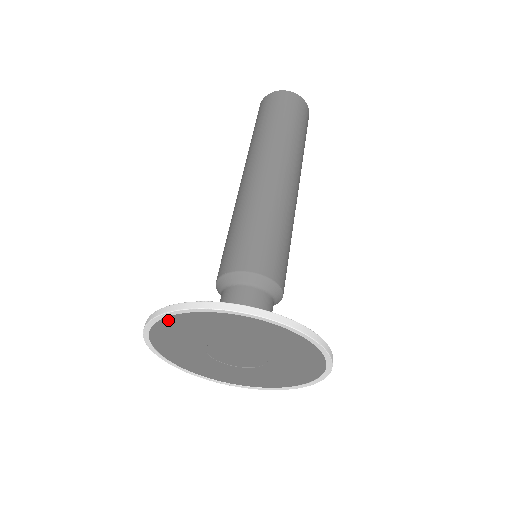
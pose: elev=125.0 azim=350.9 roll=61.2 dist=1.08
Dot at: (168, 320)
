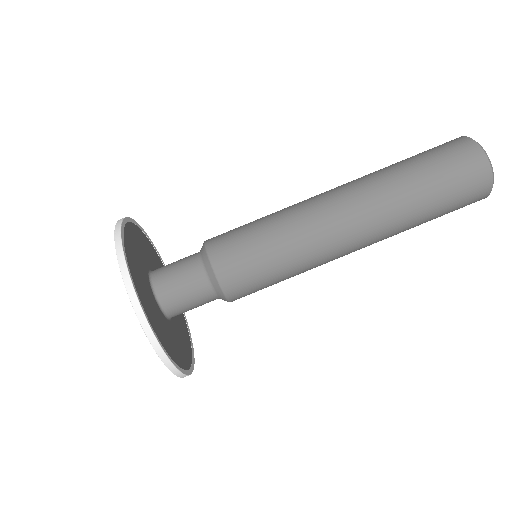
Dot at: occluded
